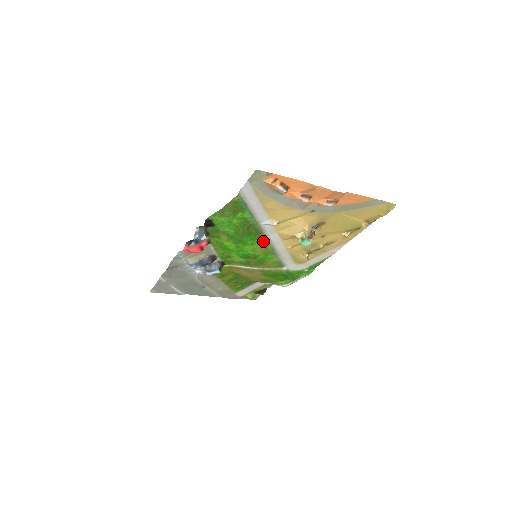
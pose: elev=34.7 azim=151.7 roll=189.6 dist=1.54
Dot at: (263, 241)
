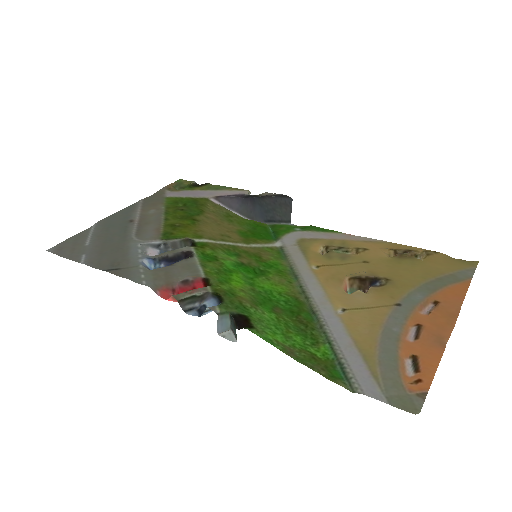
Dot at: (298, 295)
